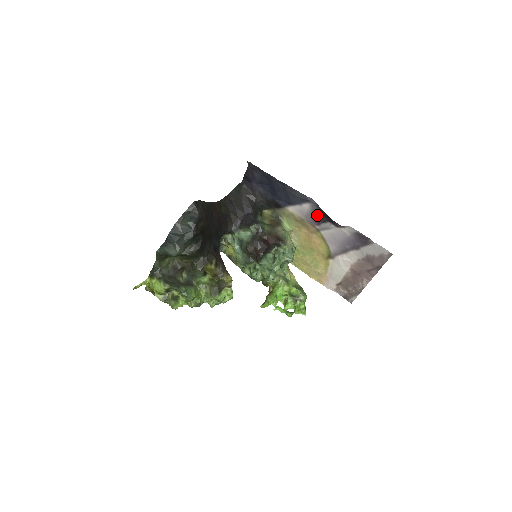
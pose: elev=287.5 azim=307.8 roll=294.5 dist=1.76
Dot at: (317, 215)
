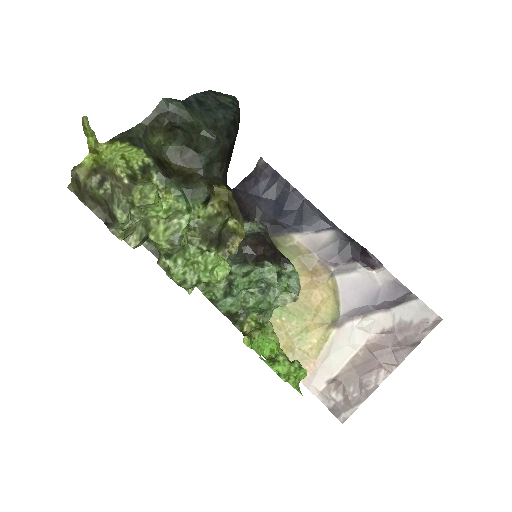
Dot at: (340, 248)
